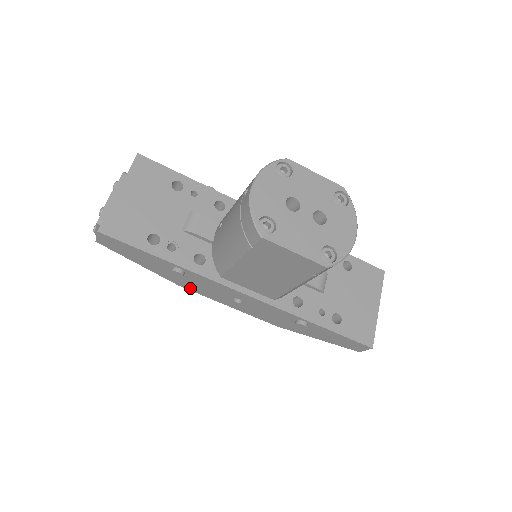
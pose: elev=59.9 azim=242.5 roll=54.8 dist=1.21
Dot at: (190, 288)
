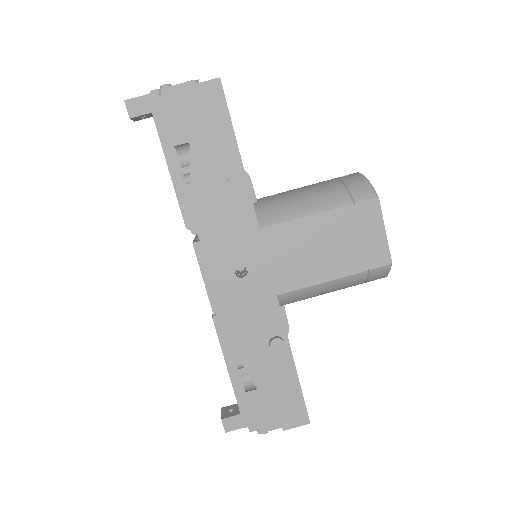
Dot at: (202, 222)
